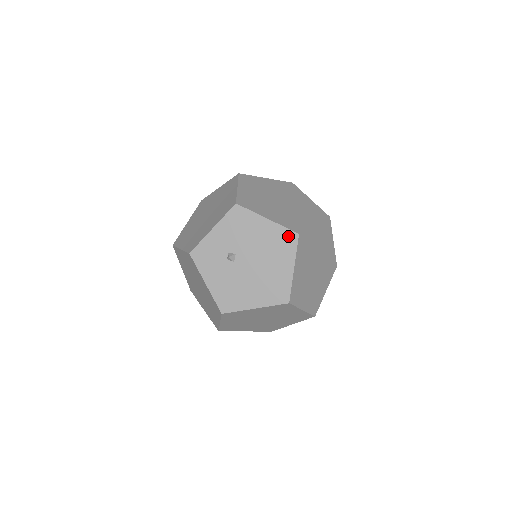
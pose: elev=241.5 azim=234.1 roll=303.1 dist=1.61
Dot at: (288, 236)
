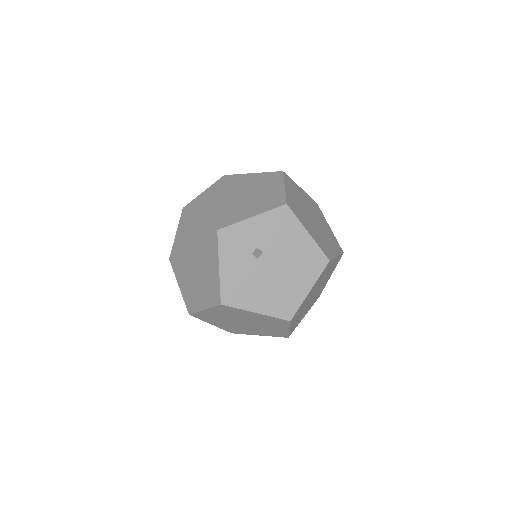
Dot at: (319, 258)
